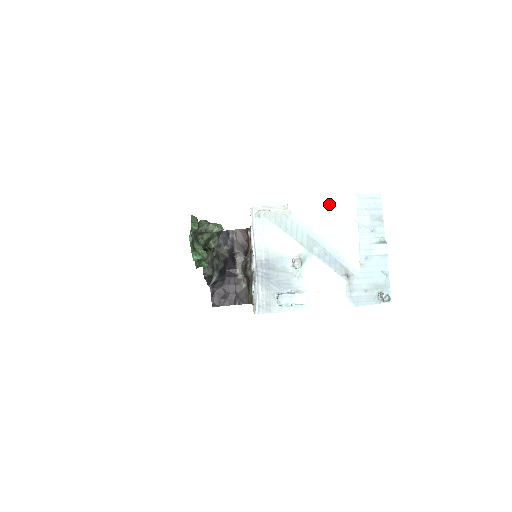
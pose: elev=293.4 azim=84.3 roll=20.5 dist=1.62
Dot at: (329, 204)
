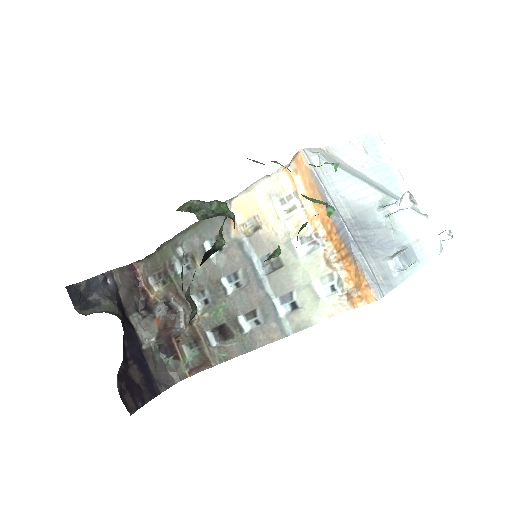
Dot at: (362, 143)
